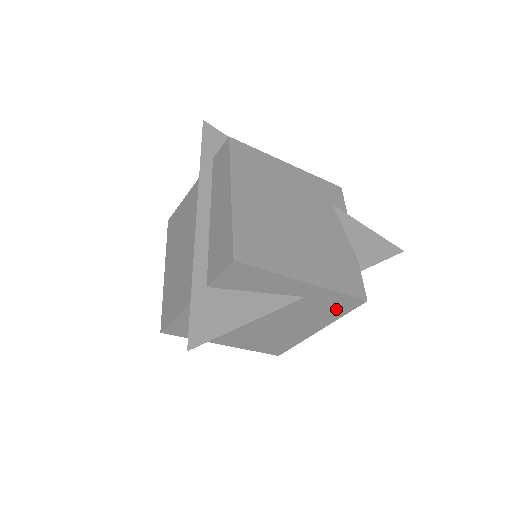
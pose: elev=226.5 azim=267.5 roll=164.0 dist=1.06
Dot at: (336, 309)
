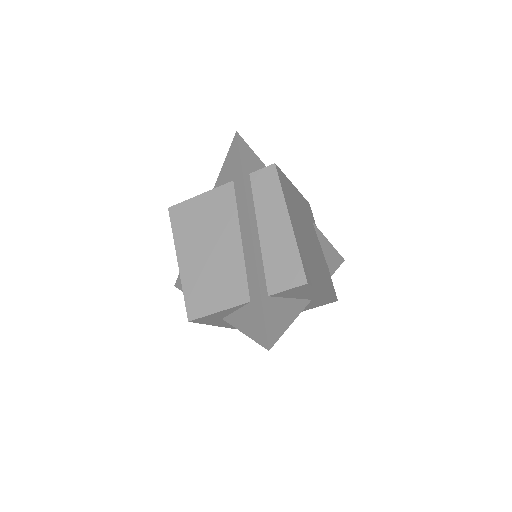
Dot at: (316, 305)
